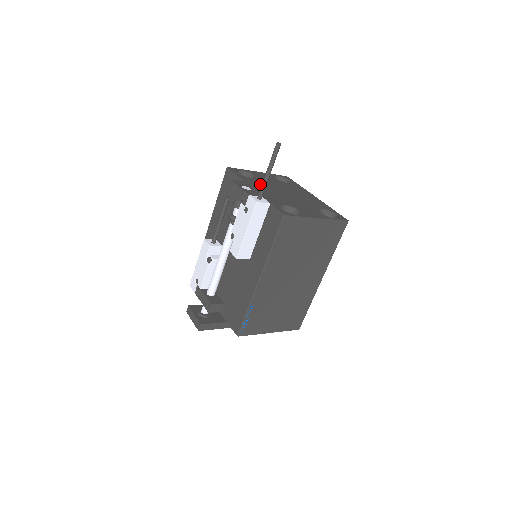
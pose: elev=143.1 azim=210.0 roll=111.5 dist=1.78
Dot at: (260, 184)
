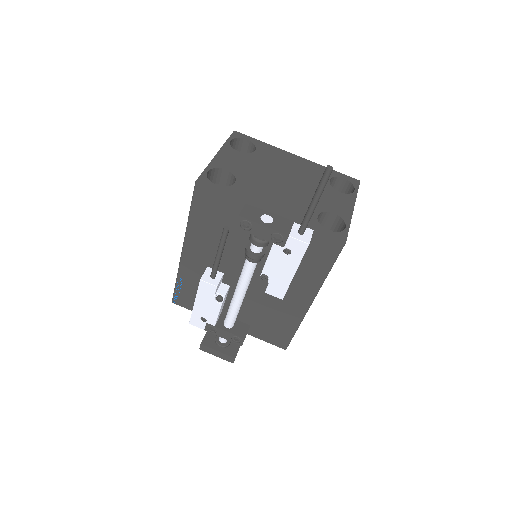
Dot at: (257, 189)
